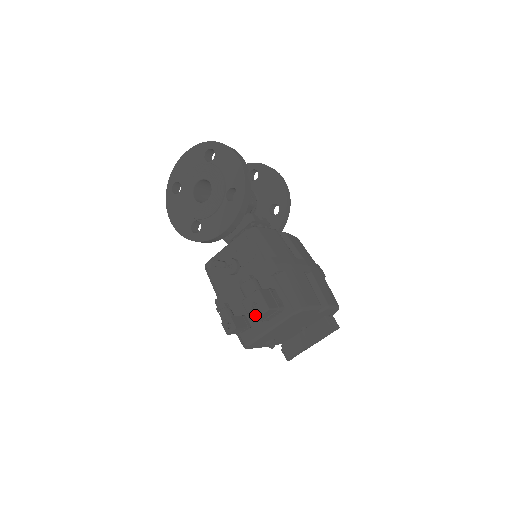
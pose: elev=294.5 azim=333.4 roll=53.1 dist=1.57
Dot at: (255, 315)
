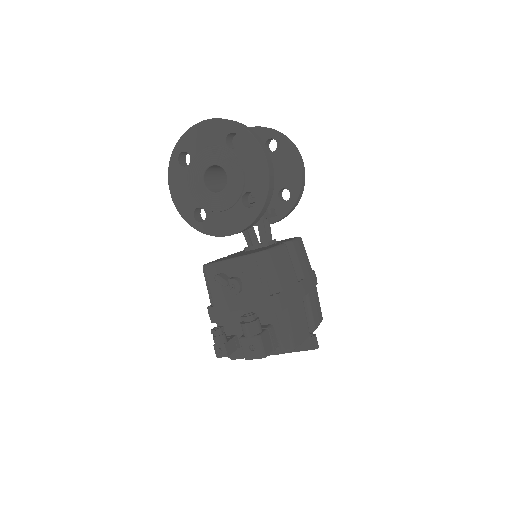
Dot at: (250, 357)
